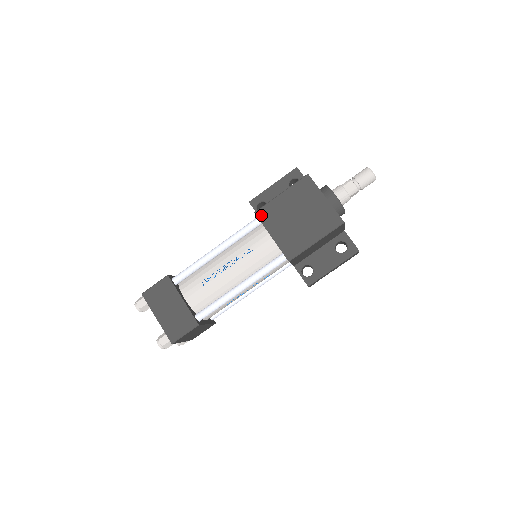
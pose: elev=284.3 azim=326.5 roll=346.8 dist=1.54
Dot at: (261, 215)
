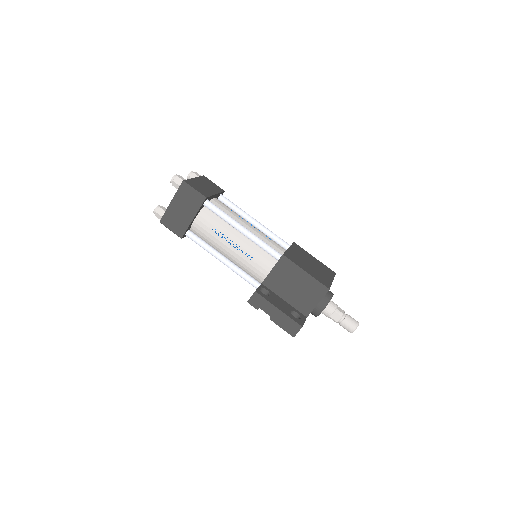
Dot at: (295, 245)
